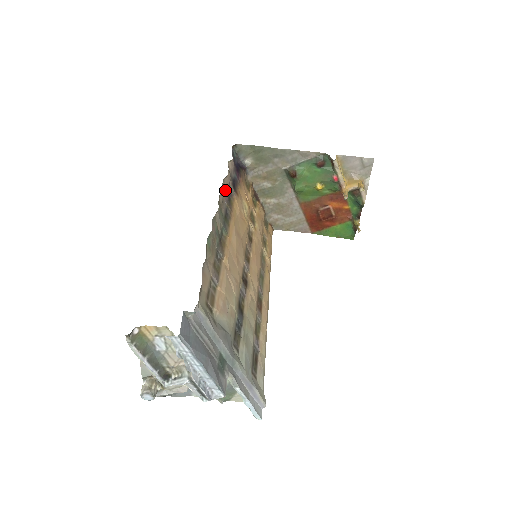
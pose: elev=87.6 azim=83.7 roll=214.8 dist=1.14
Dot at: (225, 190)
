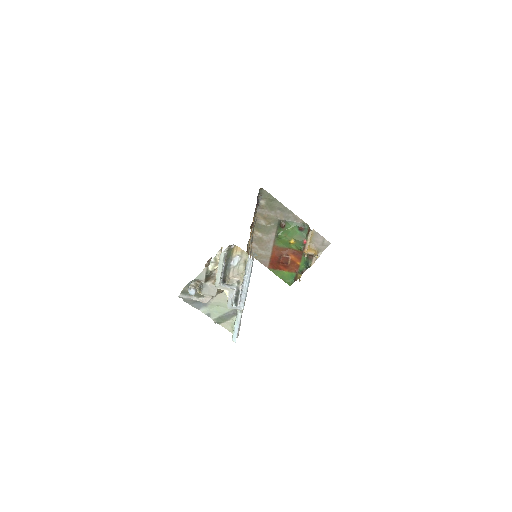
Dot at: occluded
